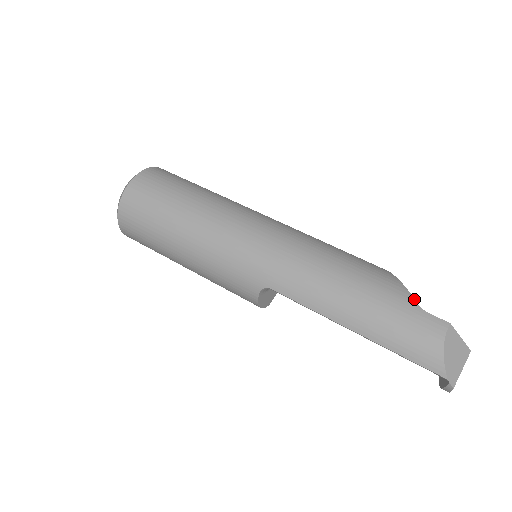
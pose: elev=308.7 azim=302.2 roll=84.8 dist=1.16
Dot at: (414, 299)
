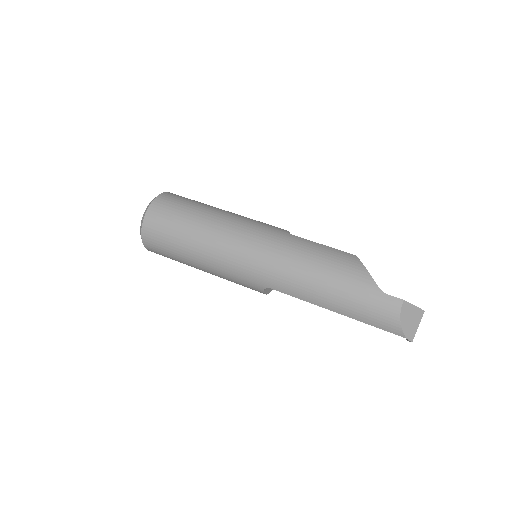
Dot at: (376, 284)
